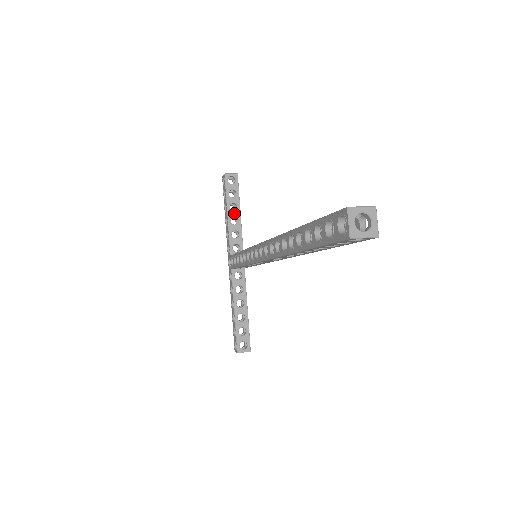
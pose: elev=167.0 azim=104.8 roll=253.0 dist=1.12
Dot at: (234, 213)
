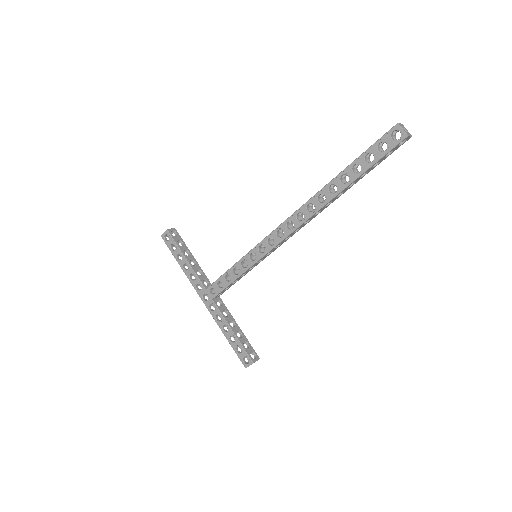
Dot at: (189, 257)
